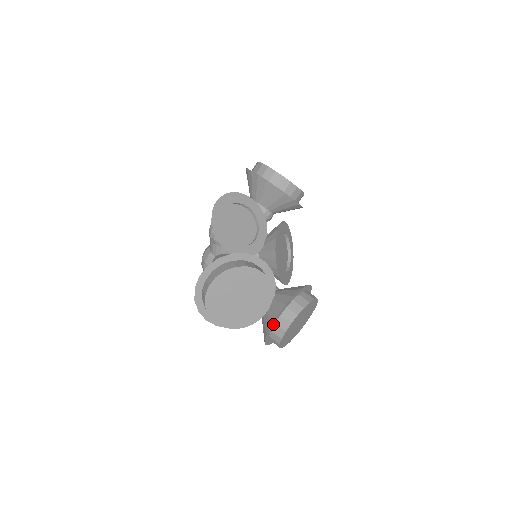
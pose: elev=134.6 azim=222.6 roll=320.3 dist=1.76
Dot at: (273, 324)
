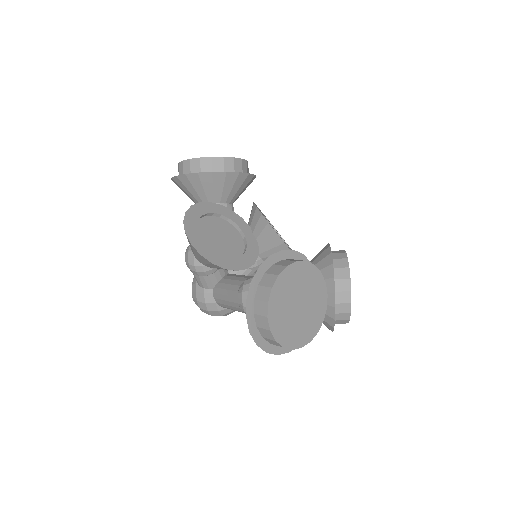
Dot at: (334, 306)
